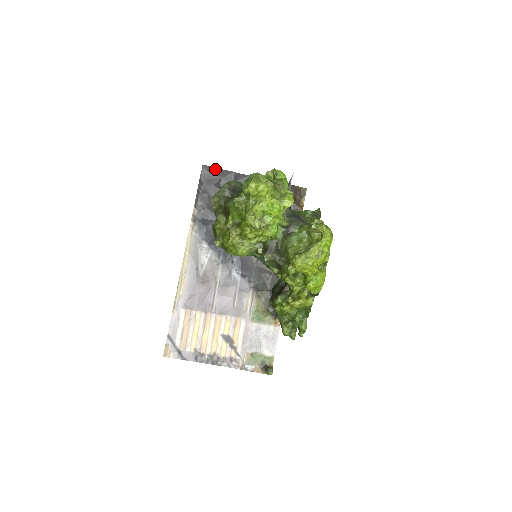
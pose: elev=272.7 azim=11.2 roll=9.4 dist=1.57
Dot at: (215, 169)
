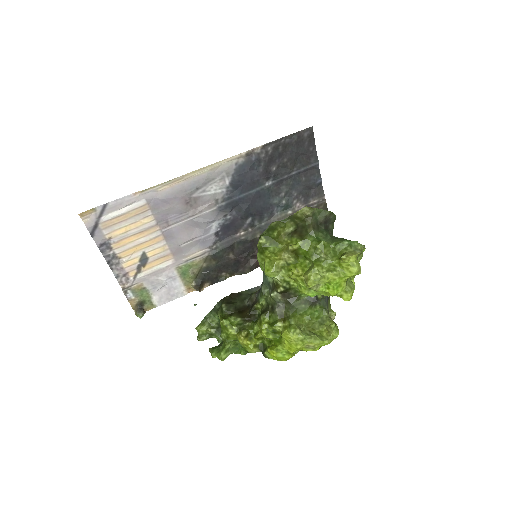
Dot at: (313, 142)
